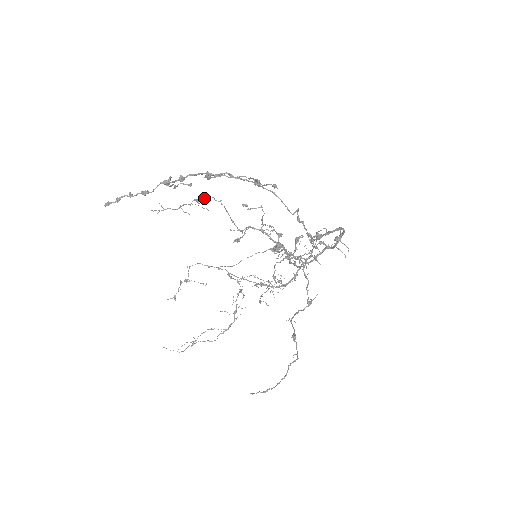
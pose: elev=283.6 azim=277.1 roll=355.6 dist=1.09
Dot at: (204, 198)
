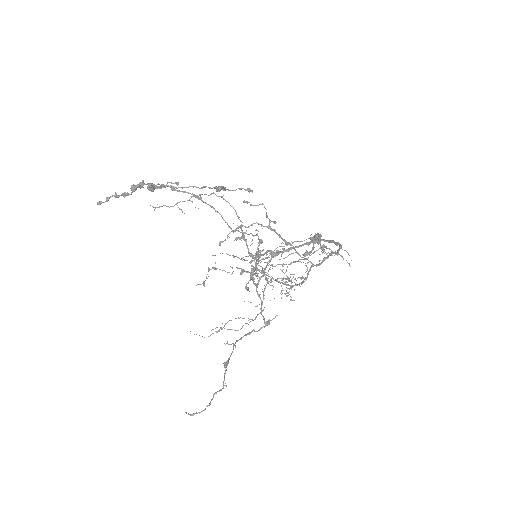
Dot at: (204, 194)
